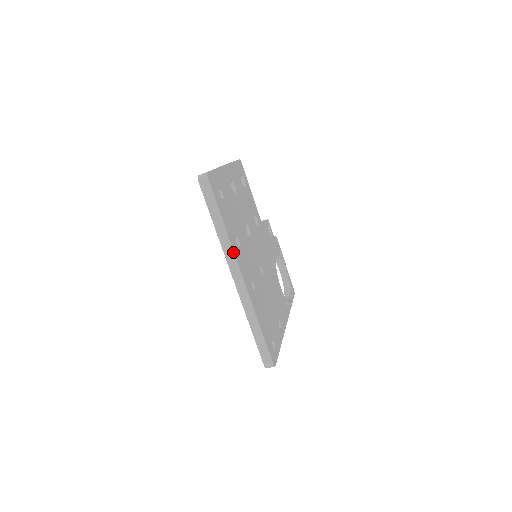
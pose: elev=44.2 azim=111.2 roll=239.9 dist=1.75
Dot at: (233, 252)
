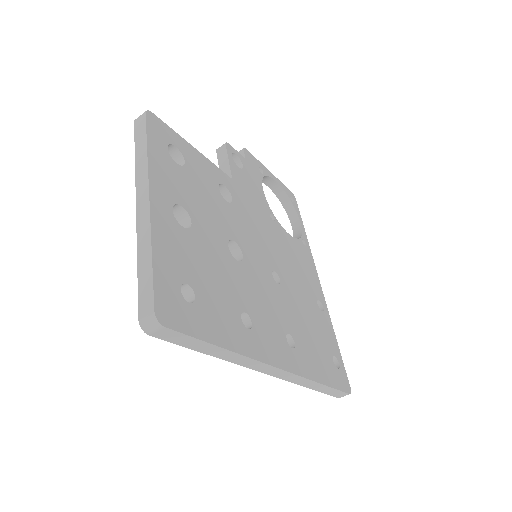
Dot at: (256, 361)
